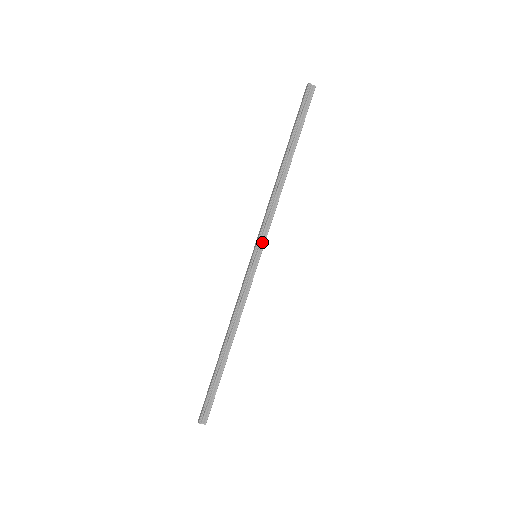
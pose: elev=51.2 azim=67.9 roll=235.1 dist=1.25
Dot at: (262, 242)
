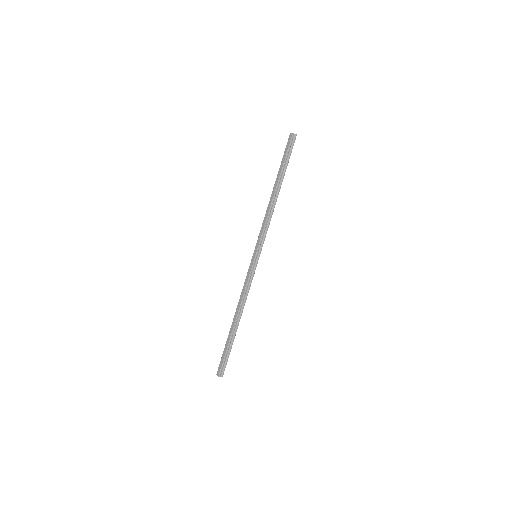
Dot at: (261, 246)
